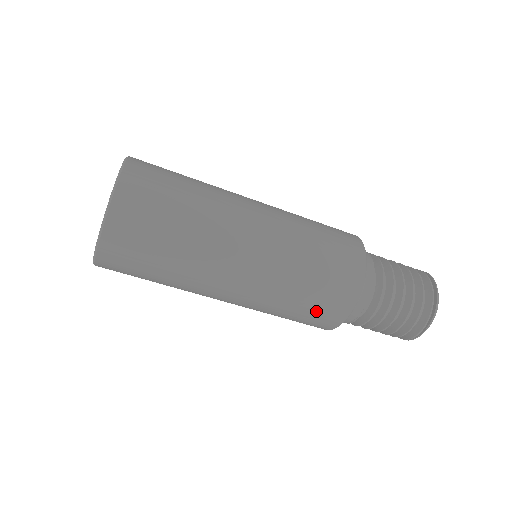
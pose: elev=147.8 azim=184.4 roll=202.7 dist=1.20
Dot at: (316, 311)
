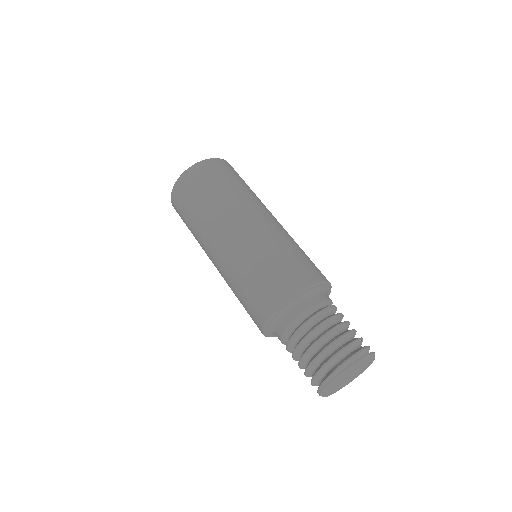
Dot at: (249, 306)
